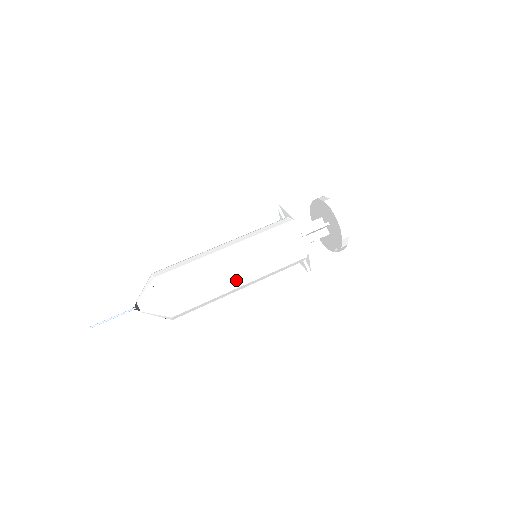
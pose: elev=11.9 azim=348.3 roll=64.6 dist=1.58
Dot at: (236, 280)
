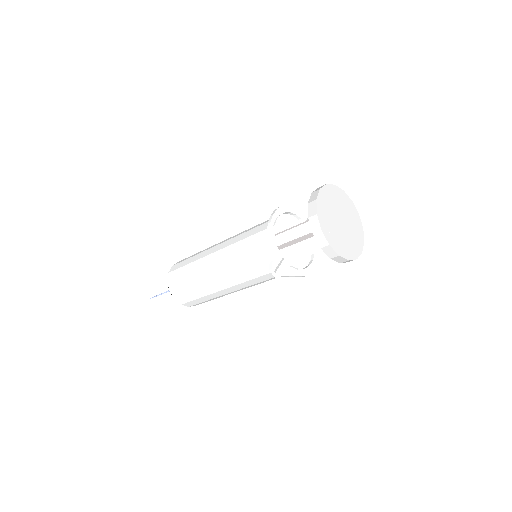
Dot at: (211, 261)
